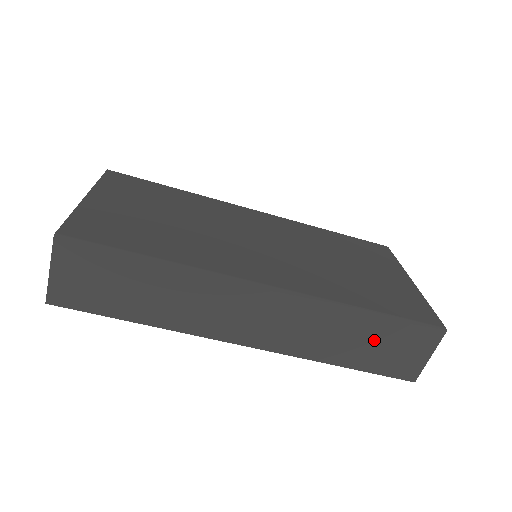
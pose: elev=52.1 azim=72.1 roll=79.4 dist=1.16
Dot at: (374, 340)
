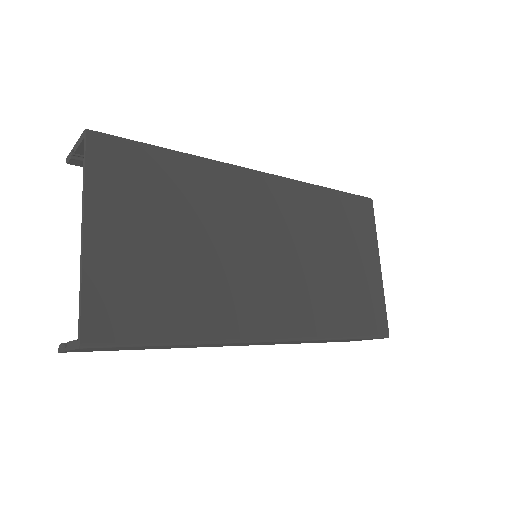
Dot at: occluded
